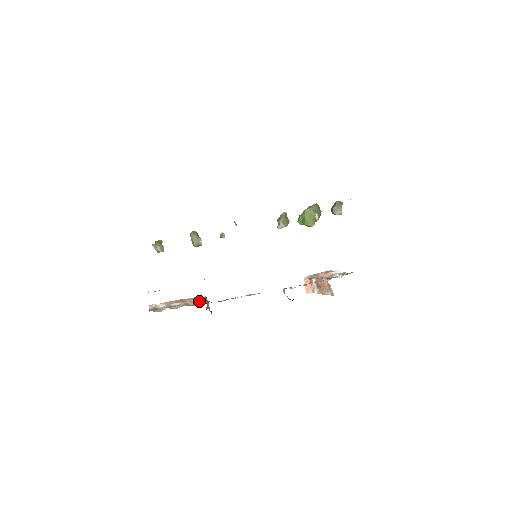
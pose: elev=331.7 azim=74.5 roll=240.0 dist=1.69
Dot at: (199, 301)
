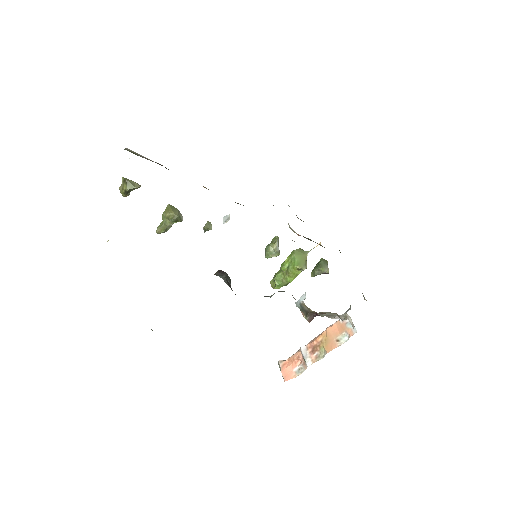
Dot at: occluded
